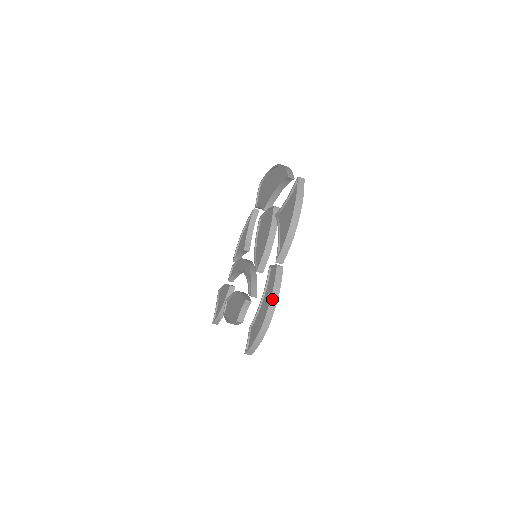
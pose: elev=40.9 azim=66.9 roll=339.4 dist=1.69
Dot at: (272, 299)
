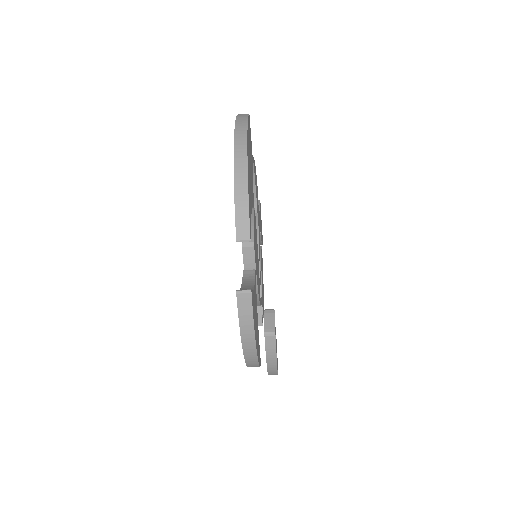
Dot at: (269, 366)
